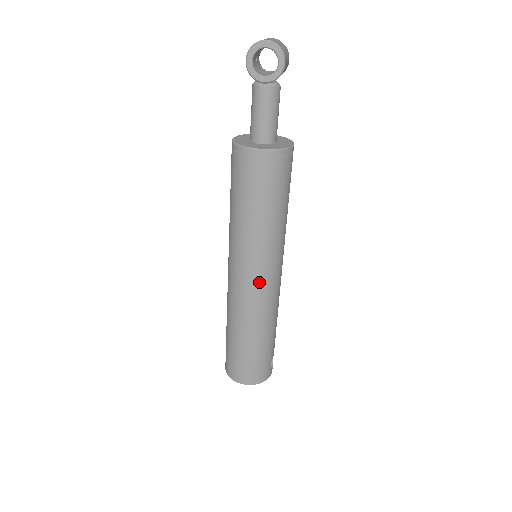
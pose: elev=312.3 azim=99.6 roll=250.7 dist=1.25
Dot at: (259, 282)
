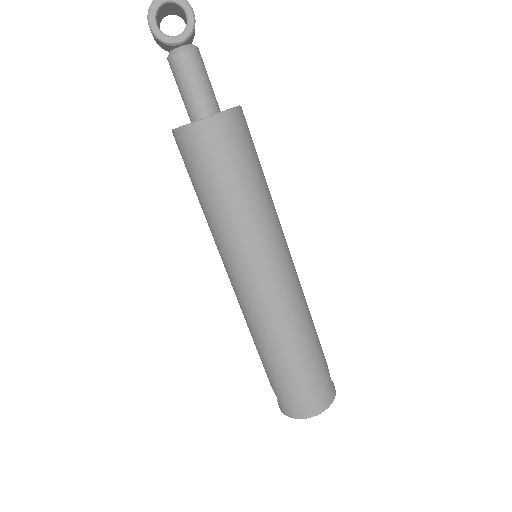
Dot at: (276, 278)
